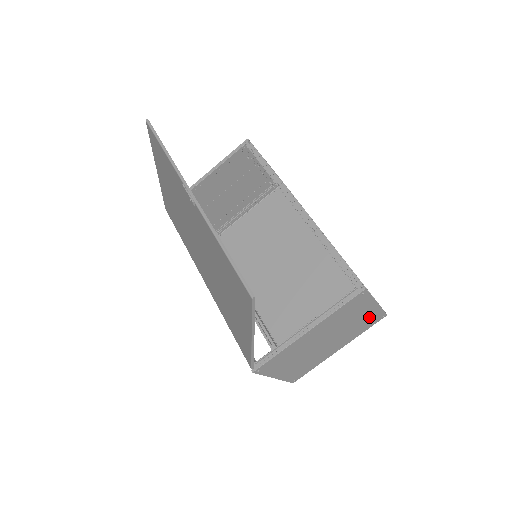
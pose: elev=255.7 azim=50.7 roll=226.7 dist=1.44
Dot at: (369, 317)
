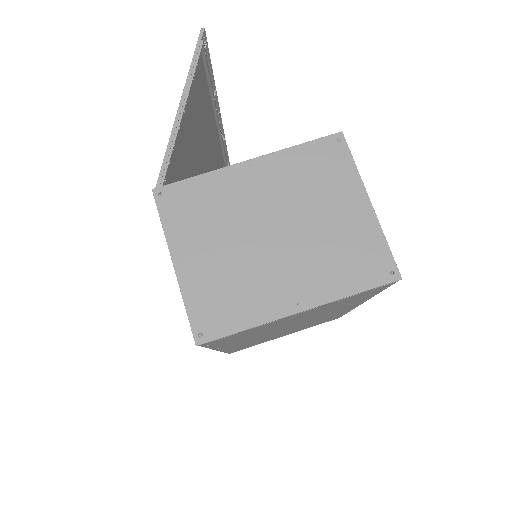
Dot at: (359, 240)
